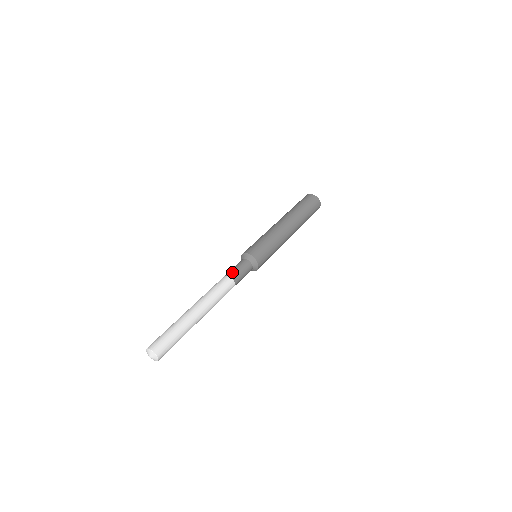
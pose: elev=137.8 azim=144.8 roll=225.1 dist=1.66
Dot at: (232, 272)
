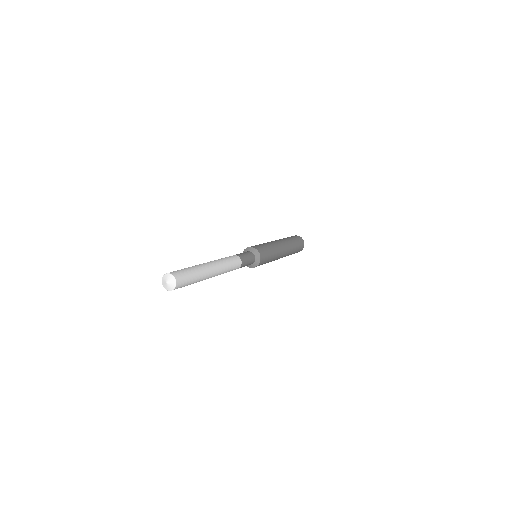
Dot at: (242, 255)
